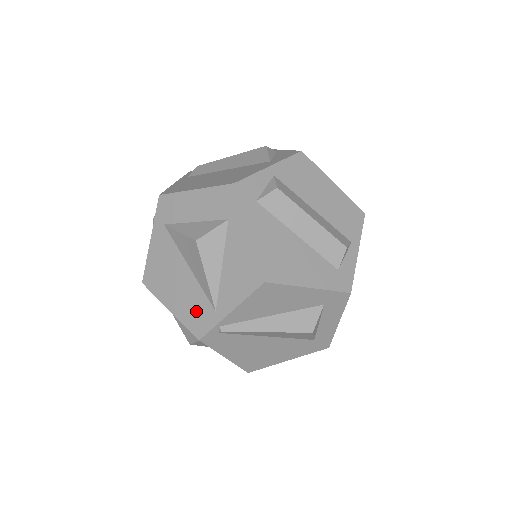
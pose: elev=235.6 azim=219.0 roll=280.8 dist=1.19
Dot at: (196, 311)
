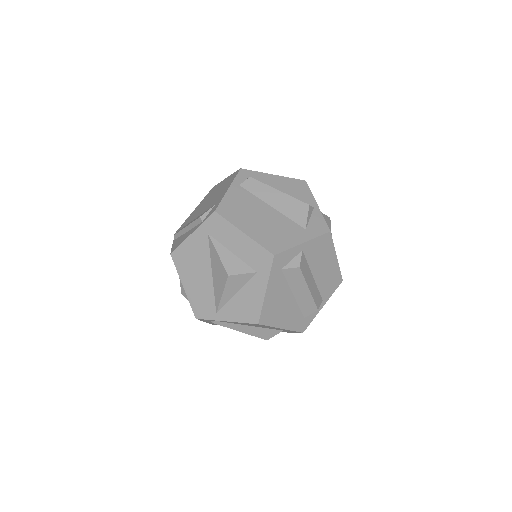
Dot at: (203, 302)
